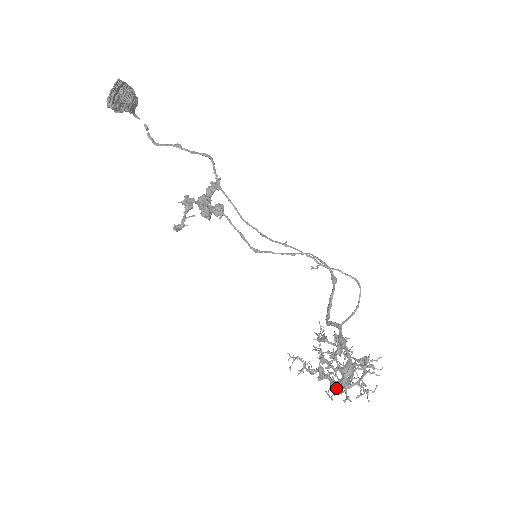
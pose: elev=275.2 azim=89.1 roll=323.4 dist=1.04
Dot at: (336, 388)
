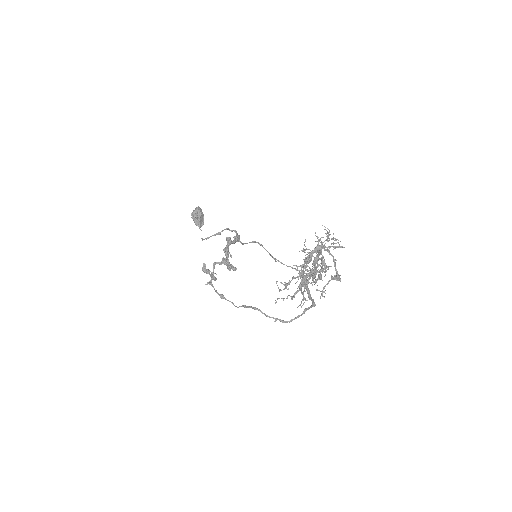
Dot at: occluded
